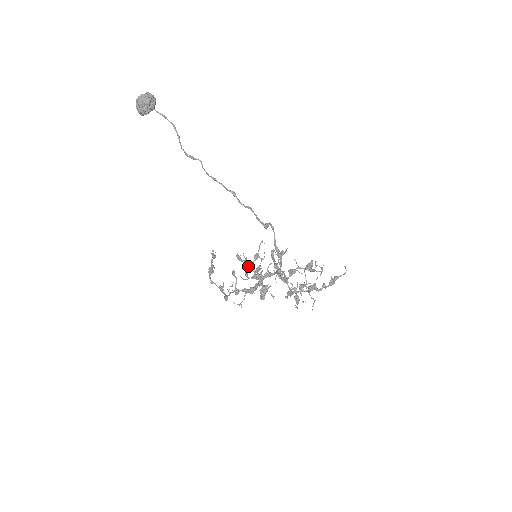
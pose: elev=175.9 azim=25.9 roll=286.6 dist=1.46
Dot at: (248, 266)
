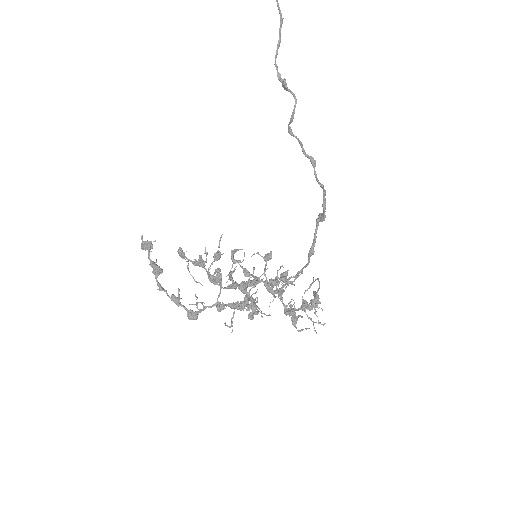
Dot at: occluded
